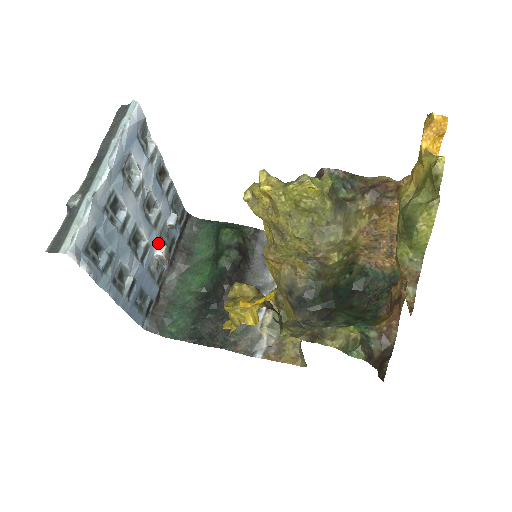
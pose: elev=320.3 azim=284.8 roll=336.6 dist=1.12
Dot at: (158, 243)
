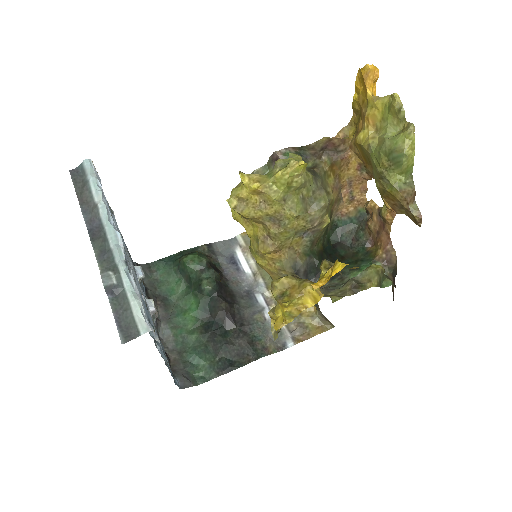
Dot at: occluded
